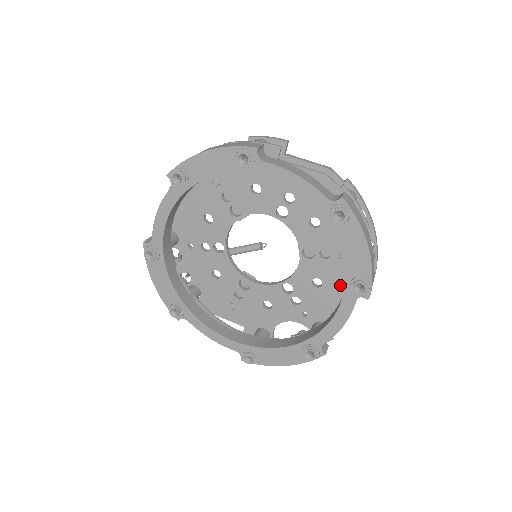
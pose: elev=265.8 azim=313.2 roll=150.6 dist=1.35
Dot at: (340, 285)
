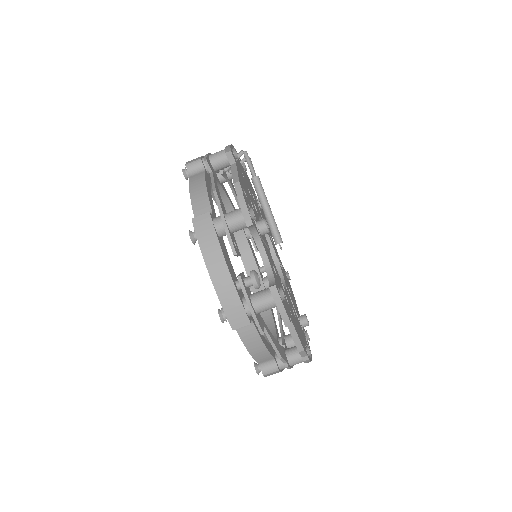
Dot at: occluded
